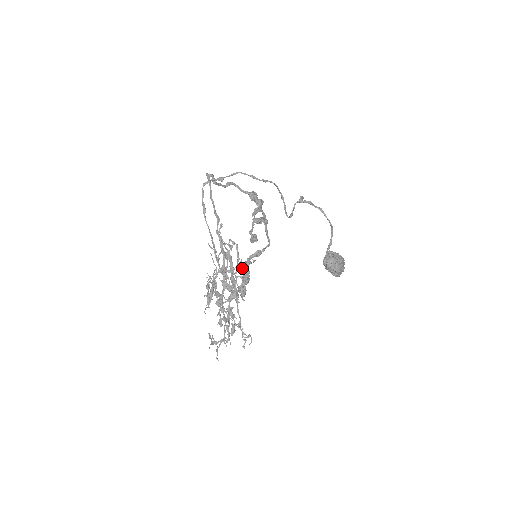
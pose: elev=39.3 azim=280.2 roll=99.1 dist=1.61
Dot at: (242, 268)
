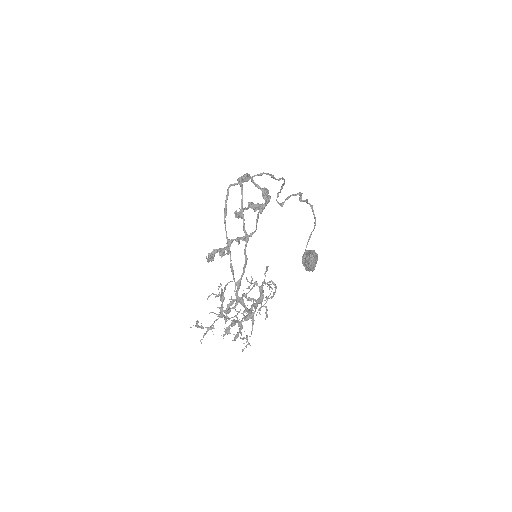
Dot at: occluded
